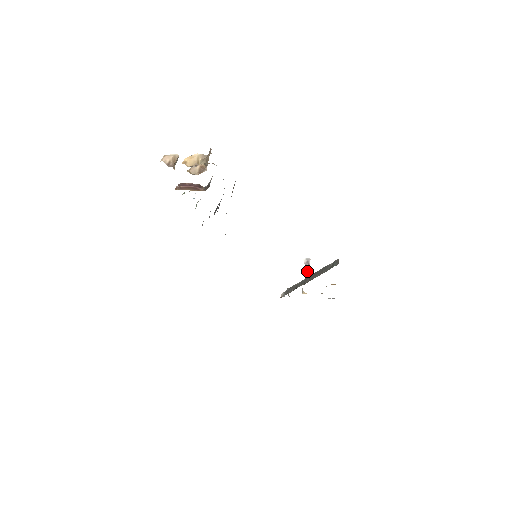
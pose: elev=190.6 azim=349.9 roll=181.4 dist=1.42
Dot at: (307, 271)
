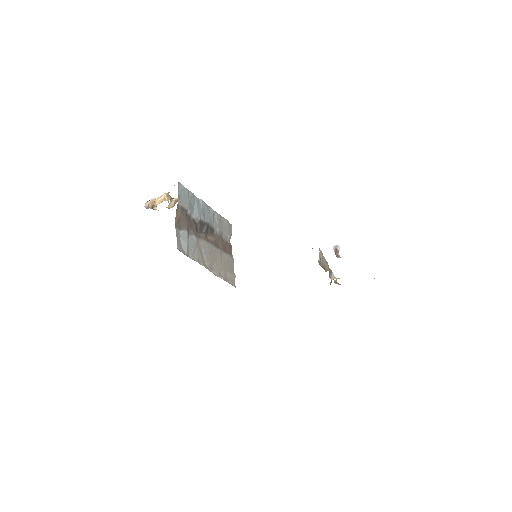
Dot at: (337, 257)
